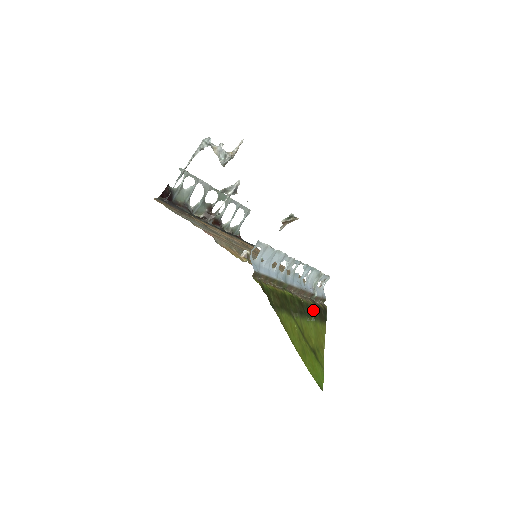
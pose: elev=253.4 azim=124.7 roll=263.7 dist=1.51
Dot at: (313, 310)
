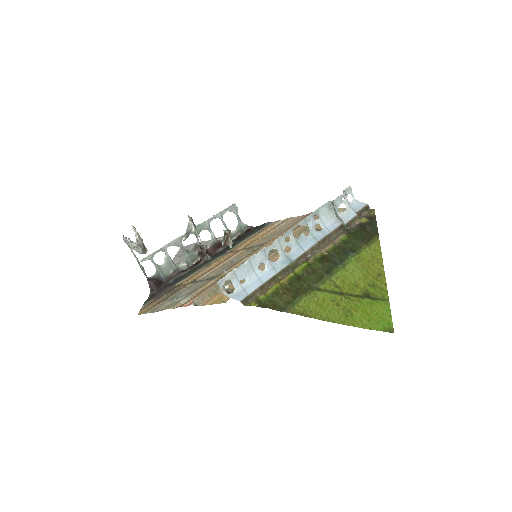
Dot at: (349, 244)
